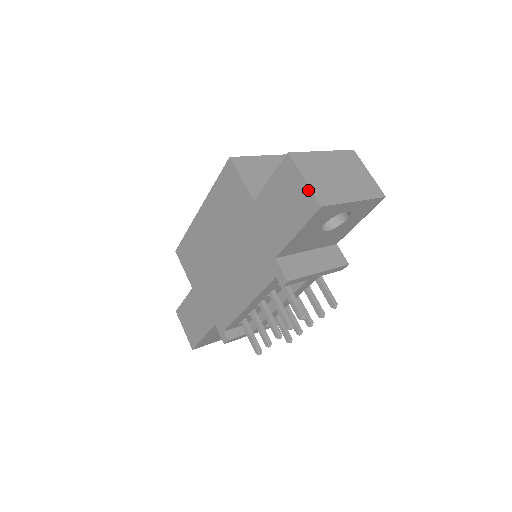
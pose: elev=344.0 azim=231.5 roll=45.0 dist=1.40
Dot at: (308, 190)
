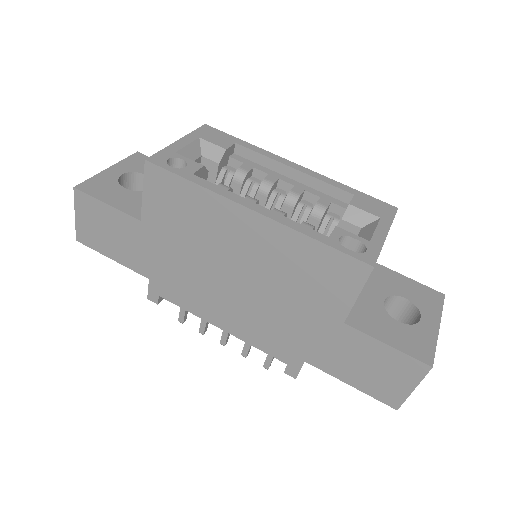
Dot at: (405, 396)
